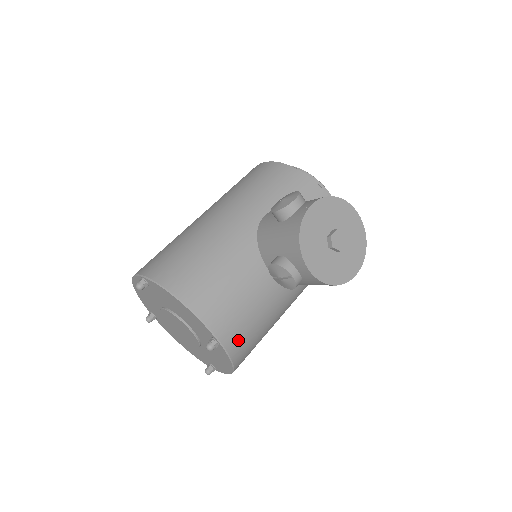
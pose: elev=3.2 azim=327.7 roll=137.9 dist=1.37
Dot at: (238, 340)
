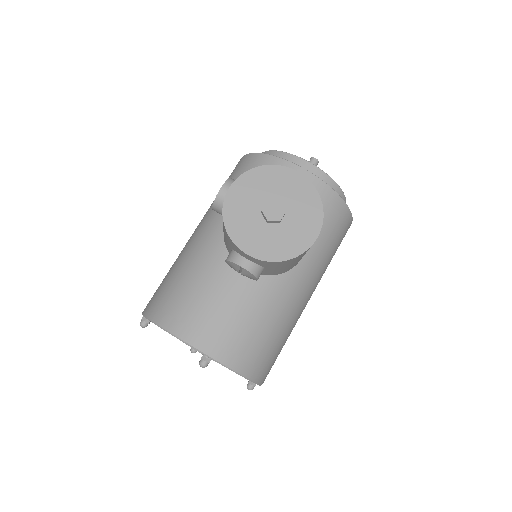
Dot at: (232, 349)
